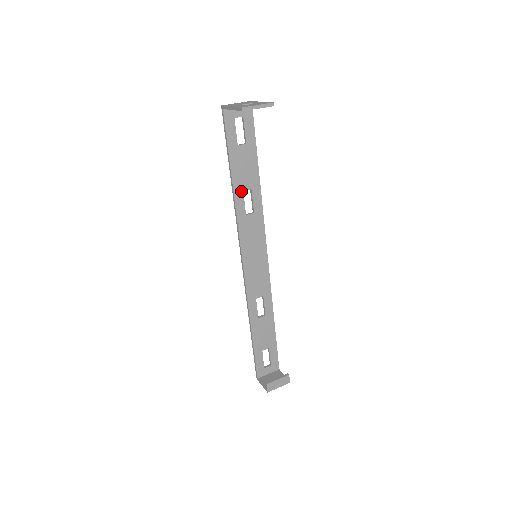
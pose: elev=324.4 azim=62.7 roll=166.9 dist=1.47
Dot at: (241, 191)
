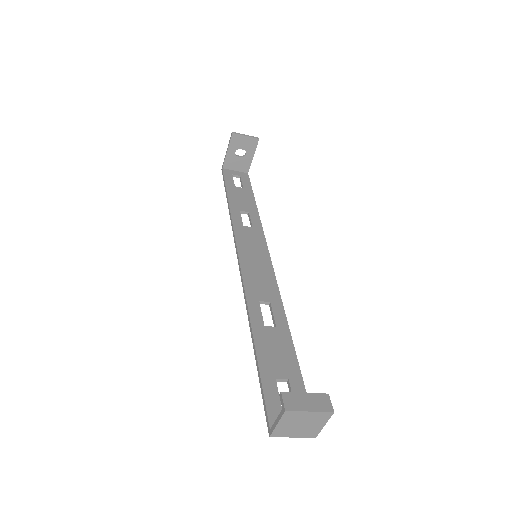
Dot at: (238, 210)
